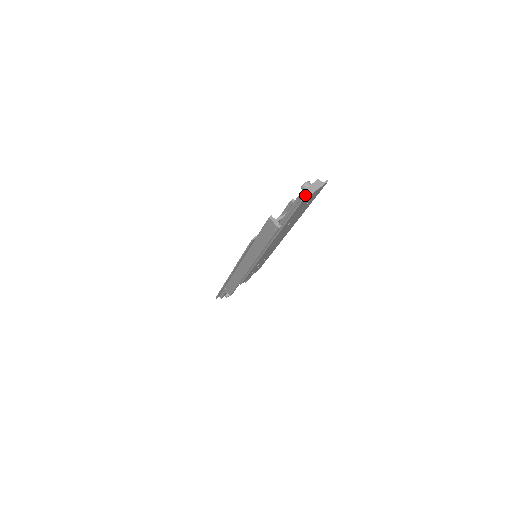
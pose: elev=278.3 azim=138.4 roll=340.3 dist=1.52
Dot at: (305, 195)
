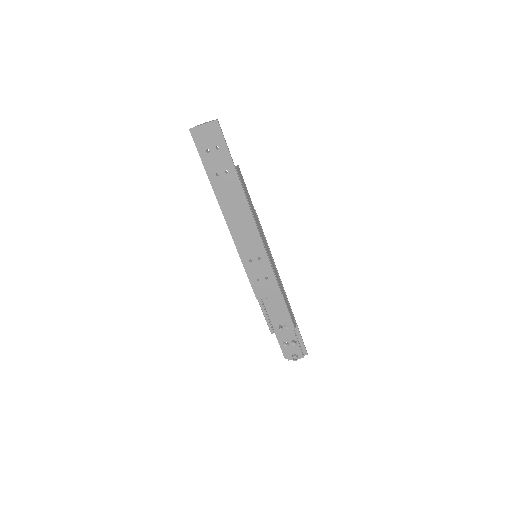
Dot at: (195, 127)
